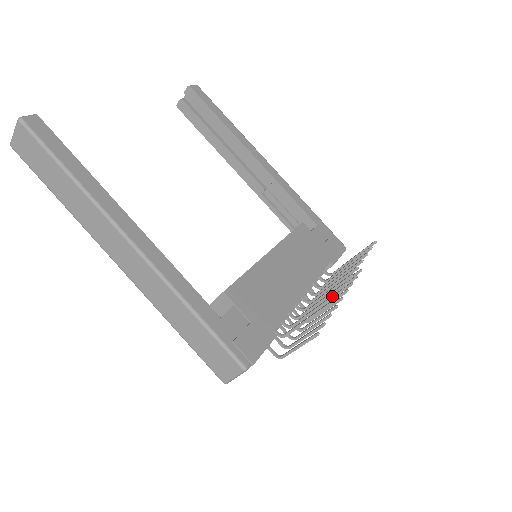
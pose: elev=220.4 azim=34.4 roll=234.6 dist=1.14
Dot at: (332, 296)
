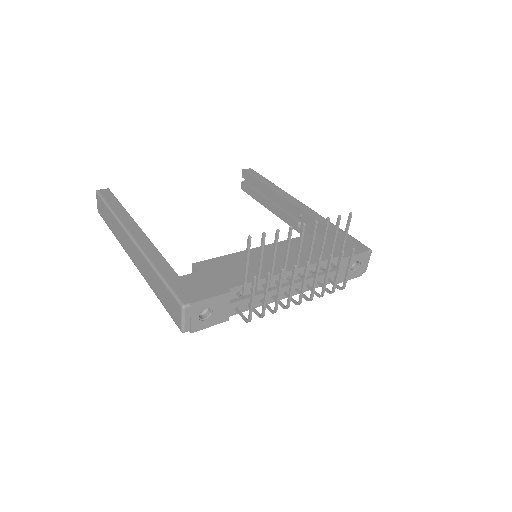
Dot at: (261, 240)
